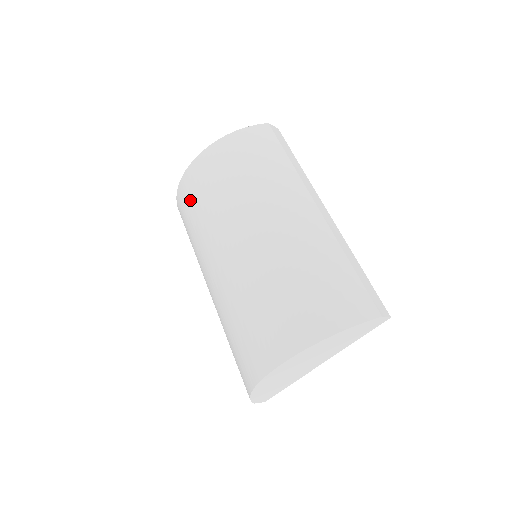
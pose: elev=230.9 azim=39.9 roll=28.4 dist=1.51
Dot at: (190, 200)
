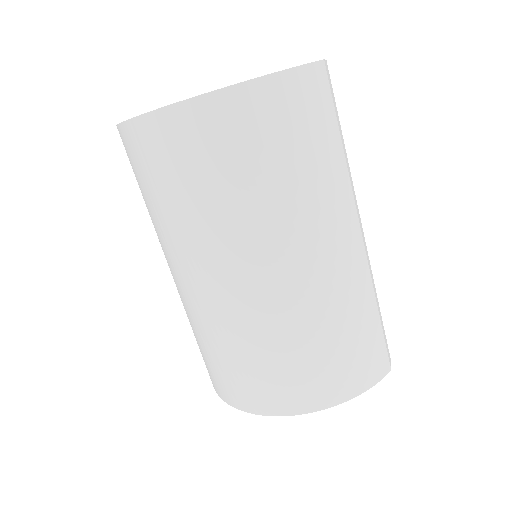
Dot at: (174, 162)
